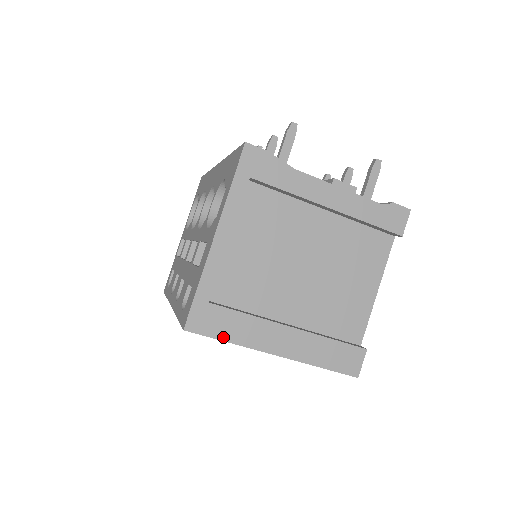
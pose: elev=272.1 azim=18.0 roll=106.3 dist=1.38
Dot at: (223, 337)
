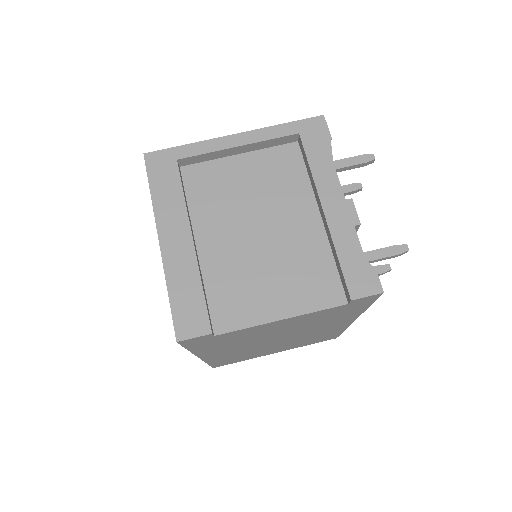
Dot at: (153, 186)
